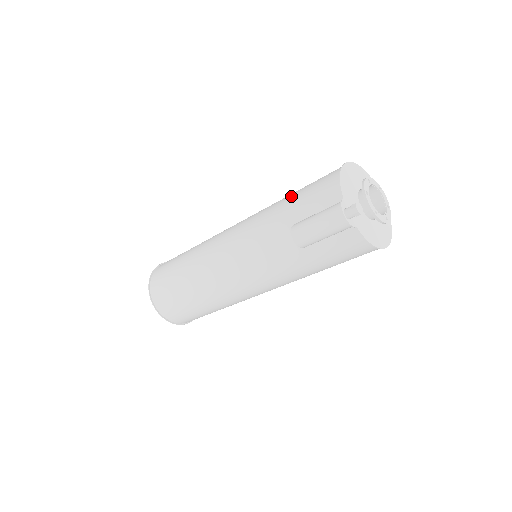
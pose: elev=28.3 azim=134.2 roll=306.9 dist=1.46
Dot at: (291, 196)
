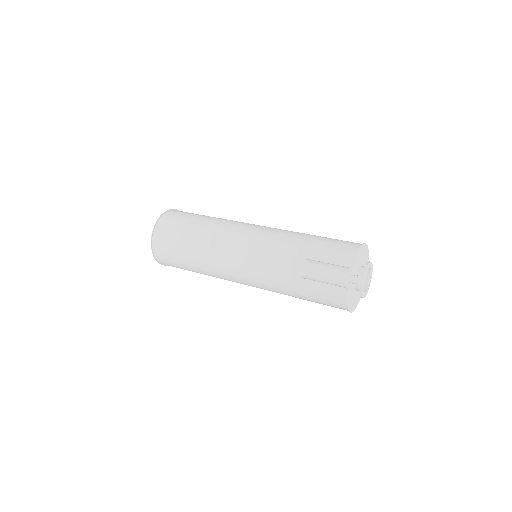
Dot at: (315, 238)
